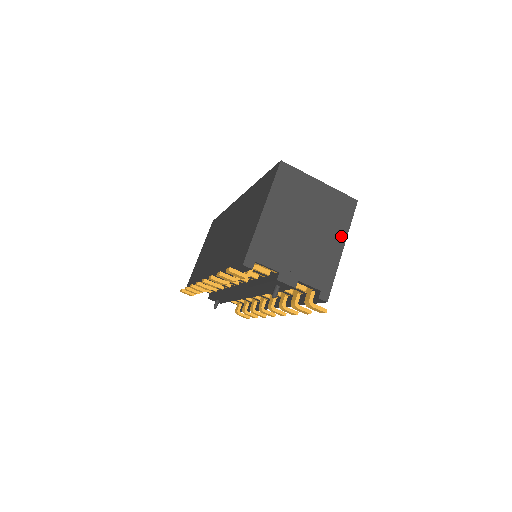
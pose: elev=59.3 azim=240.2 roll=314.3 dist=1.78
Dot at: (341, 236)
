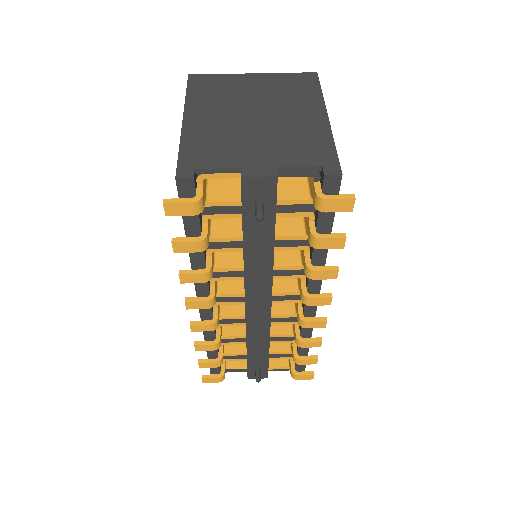
Dot at: (315, 107)
